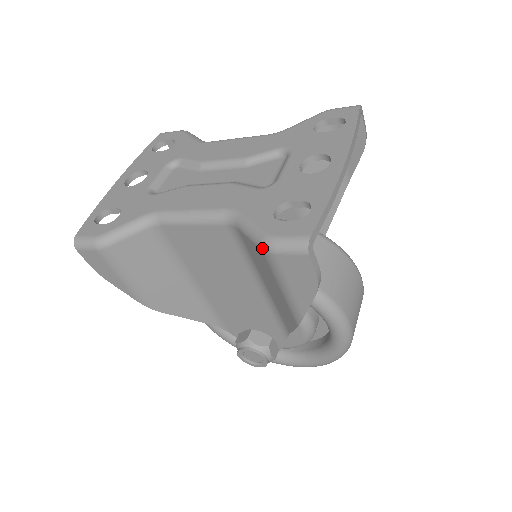
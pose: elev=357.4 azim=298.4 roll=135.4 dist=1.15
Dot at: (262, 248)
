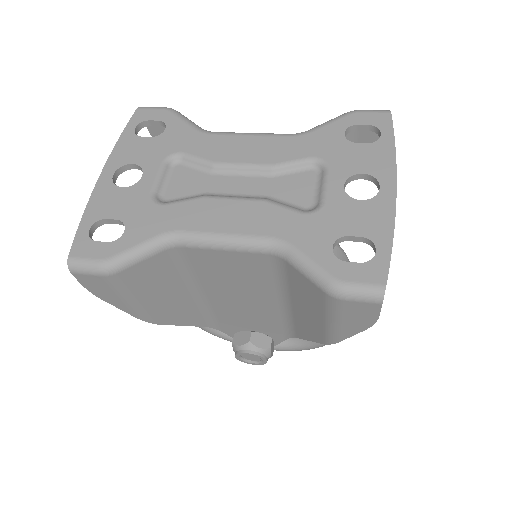
Dot at: (327, 292)
